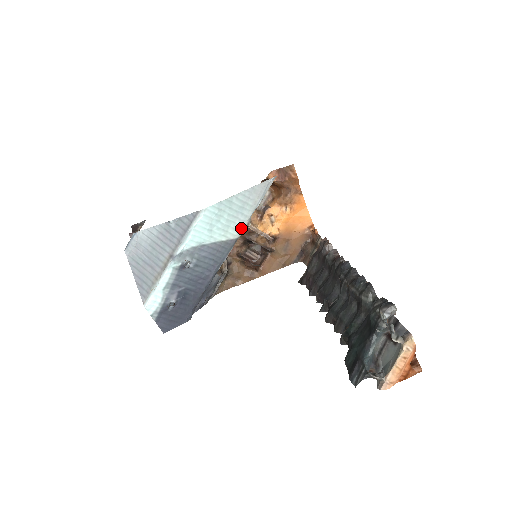
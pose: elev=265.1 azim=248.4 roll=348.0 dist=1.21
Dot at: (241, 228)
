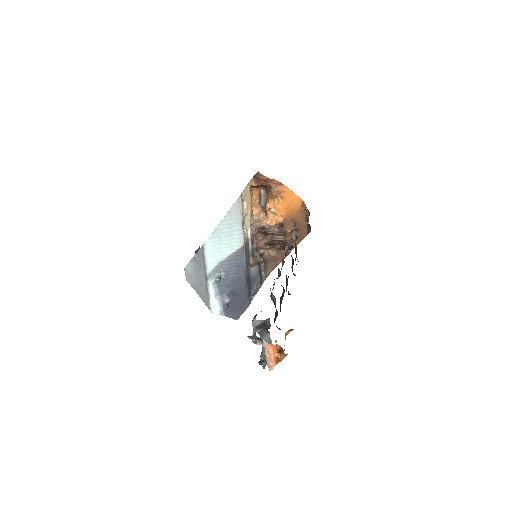
Dot at: (241, 239)
